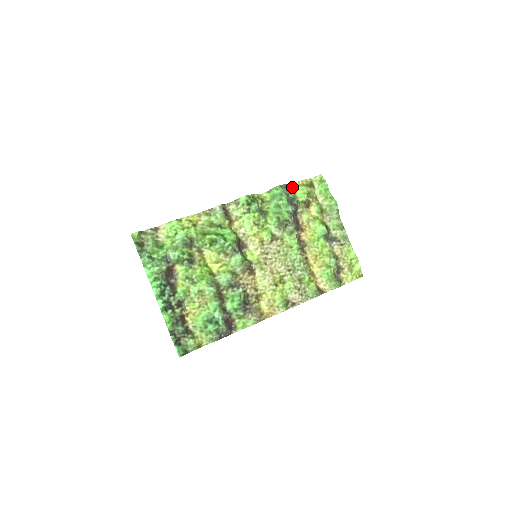
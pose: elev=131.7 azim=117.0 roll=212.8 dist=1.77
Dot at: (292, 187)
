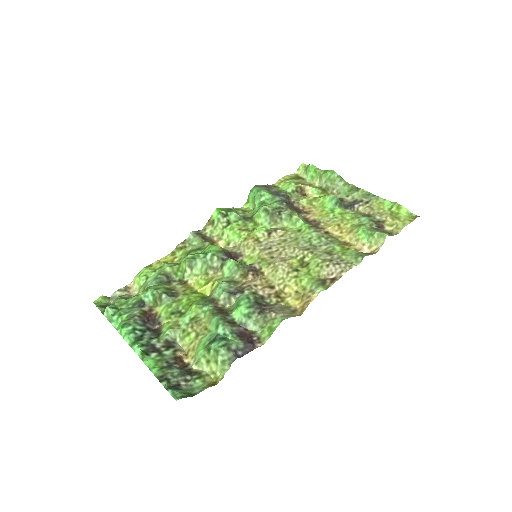
Dot at: (274, 187)
